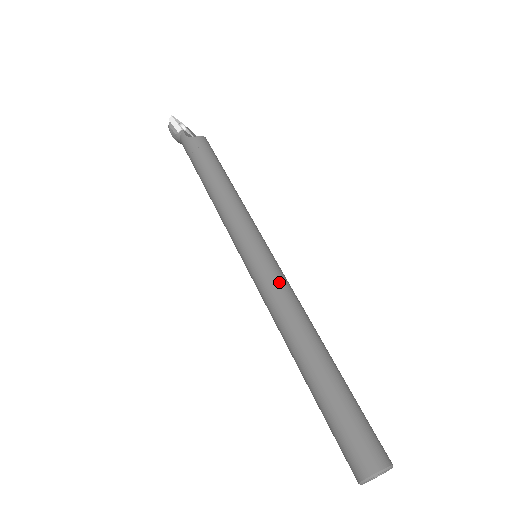
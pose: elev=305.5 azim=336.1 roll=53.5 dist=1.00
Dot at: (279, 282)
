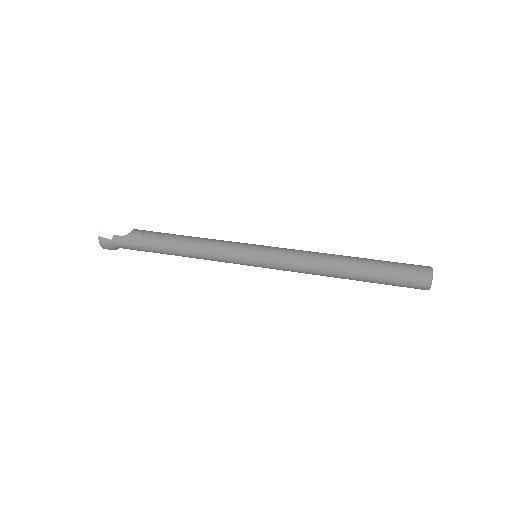
Dot at: (290, 250)
